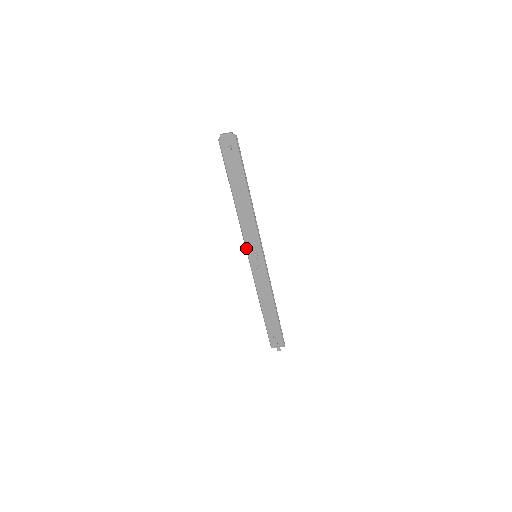
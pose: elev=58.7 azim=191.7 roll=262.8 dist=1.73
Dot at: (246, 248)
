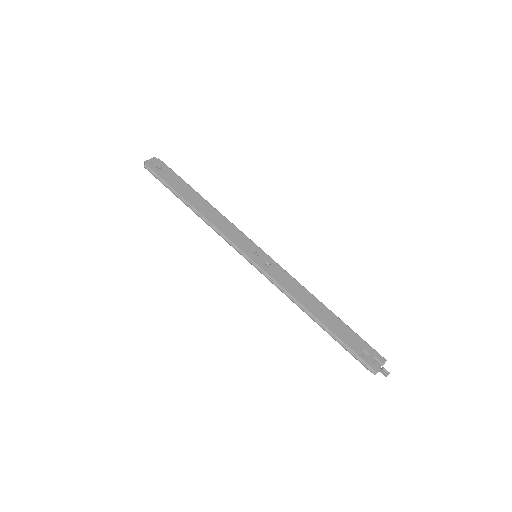
Dot at: (240, 250)
